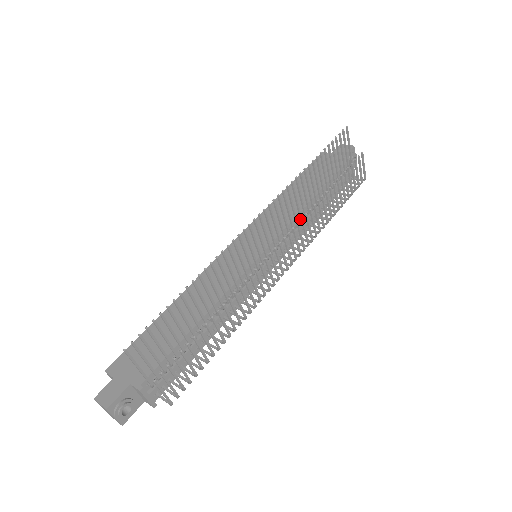
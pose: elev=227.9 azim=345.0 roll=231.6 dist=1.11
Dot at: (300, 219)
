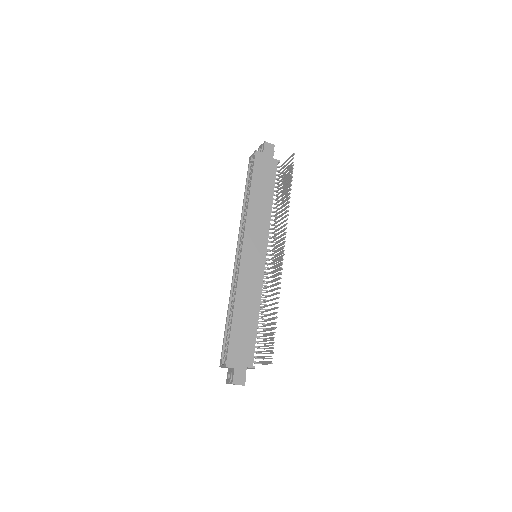
Dot at: (274, 224)
